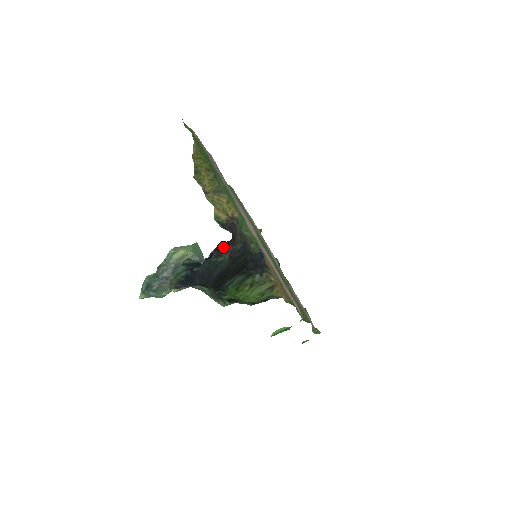
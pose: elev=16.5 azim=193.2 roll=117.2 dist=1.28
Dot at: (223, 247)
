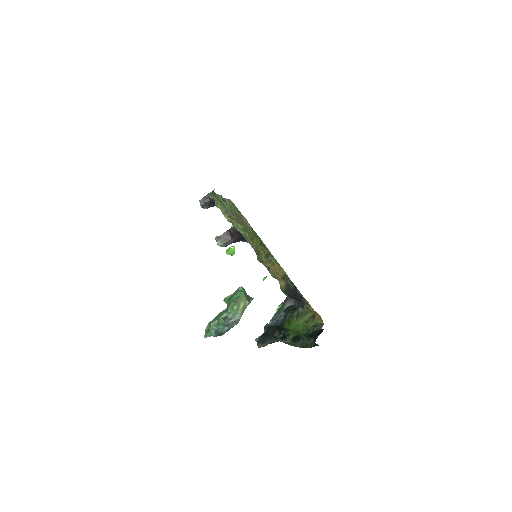
Dot at: (288, 307)
